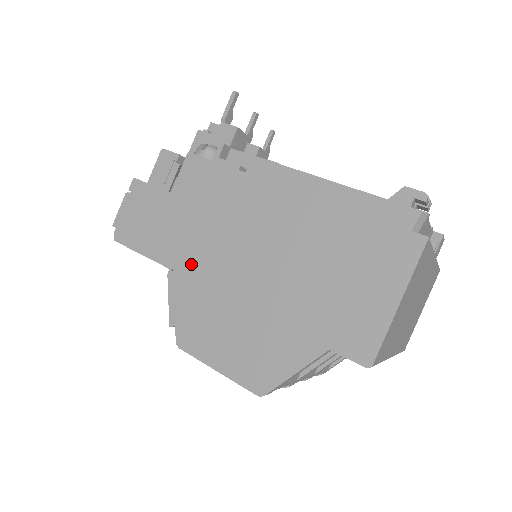
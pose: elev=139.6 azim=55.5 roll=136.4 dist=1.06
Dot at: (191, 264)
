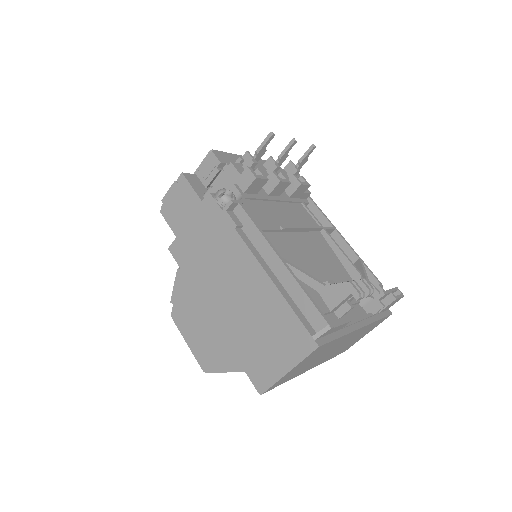
Dot at: (191, 273)
